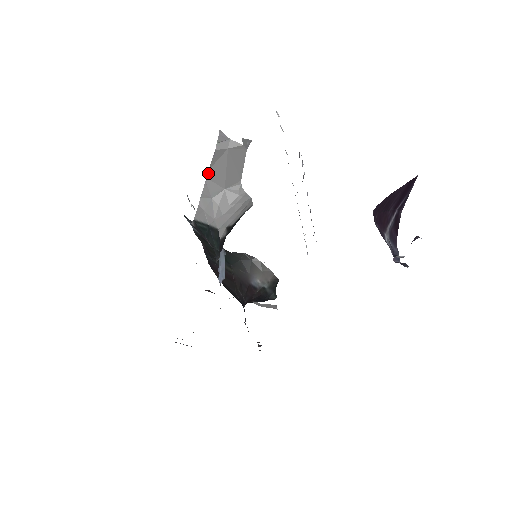
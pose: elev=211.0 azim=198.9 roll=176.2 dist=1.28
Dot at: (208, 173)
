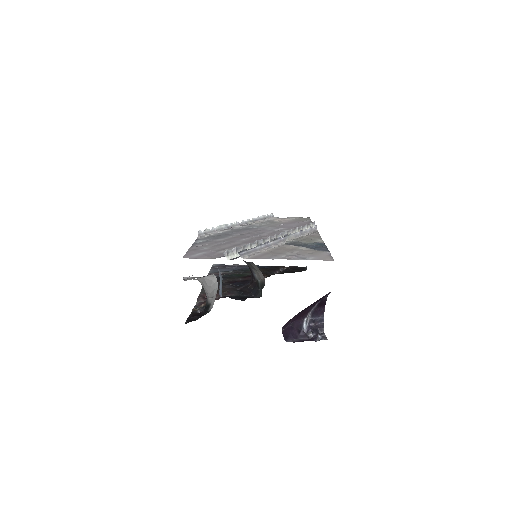
Dot at: occluded
